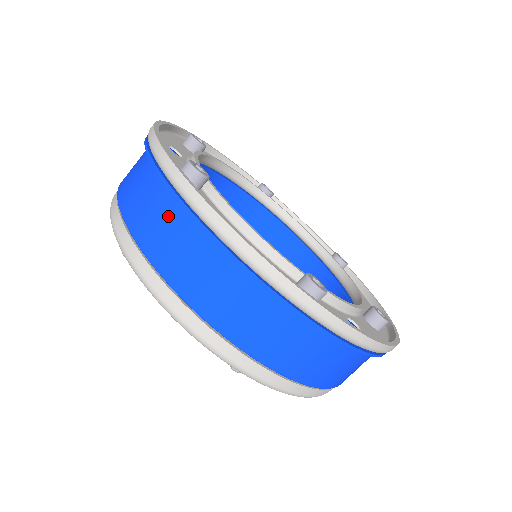
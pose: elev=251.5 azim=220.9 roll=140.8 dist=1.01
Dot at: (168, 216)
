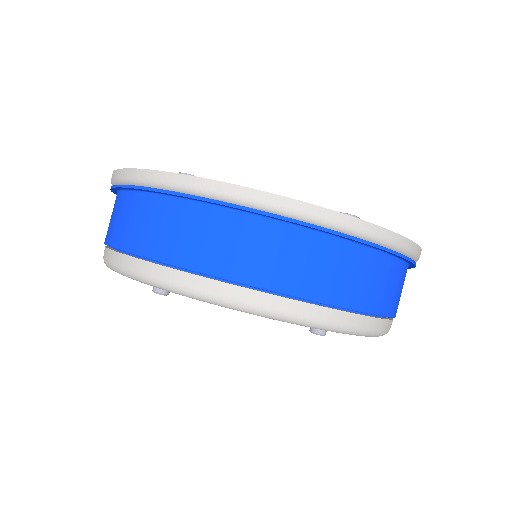
Dot at: occluded
